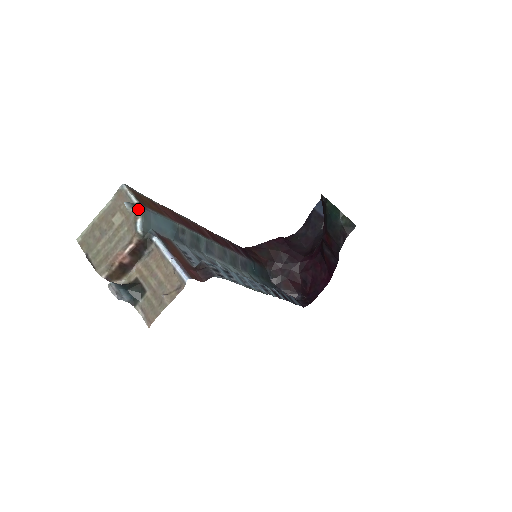
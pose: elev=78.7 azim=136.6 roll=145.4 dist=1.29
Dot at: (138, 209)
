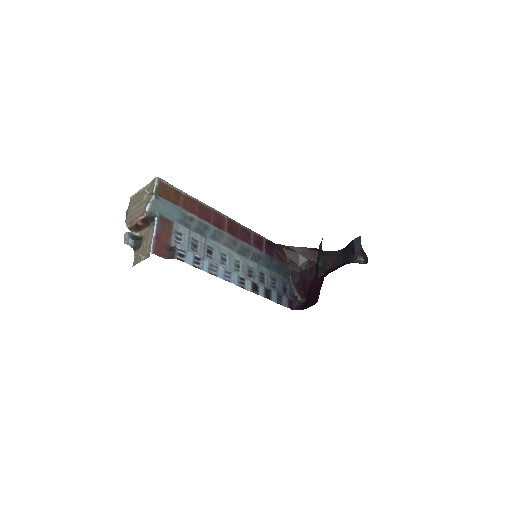
Dot at: (152, 197)
